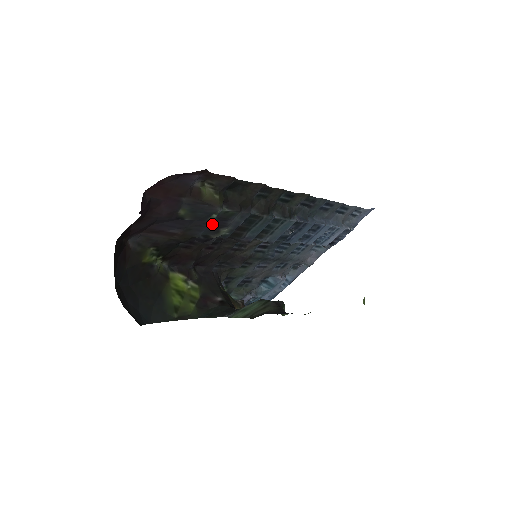
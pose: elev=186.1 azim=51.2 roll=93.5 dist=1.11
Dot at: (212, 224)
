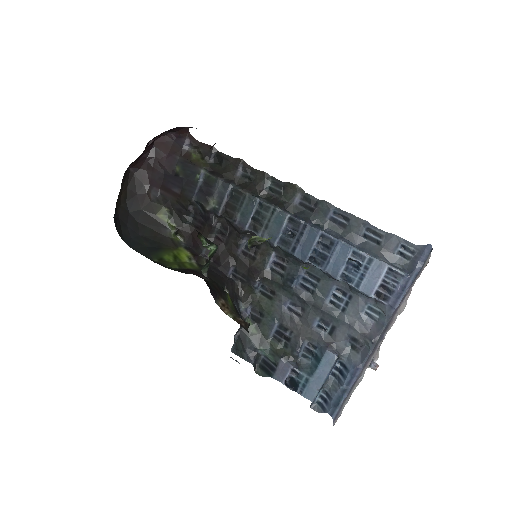
Dot at: (202, 190)
